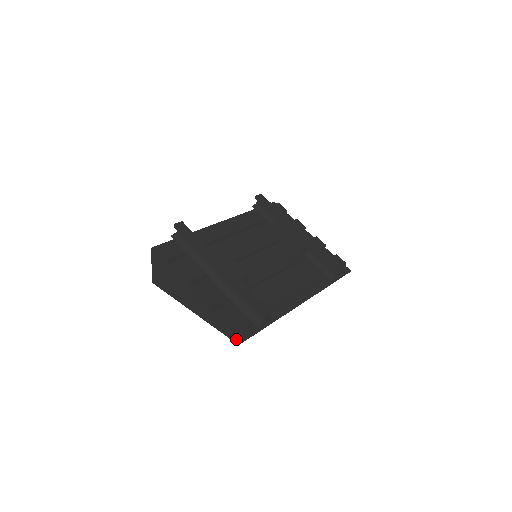
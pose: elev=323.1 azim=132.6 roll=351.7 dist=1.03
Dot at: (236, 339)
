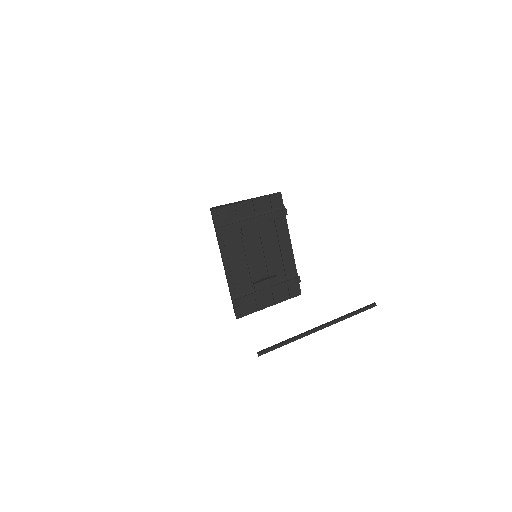
Dot at: occluded
